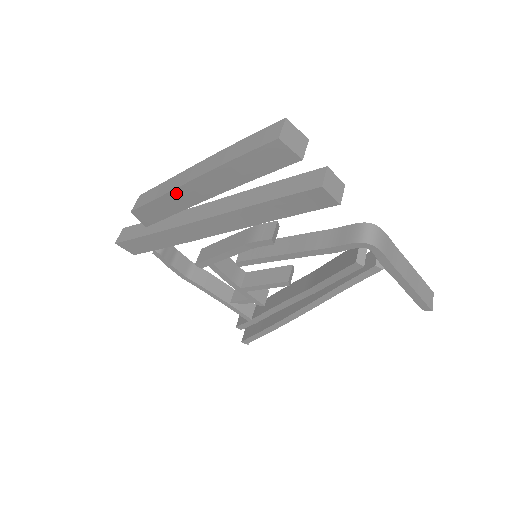
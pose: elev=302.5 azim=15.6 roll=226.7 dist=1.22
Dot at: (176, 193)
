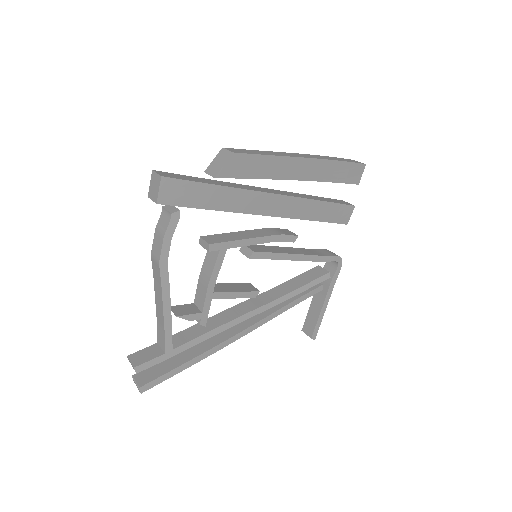
Dot at: (288, 161)
